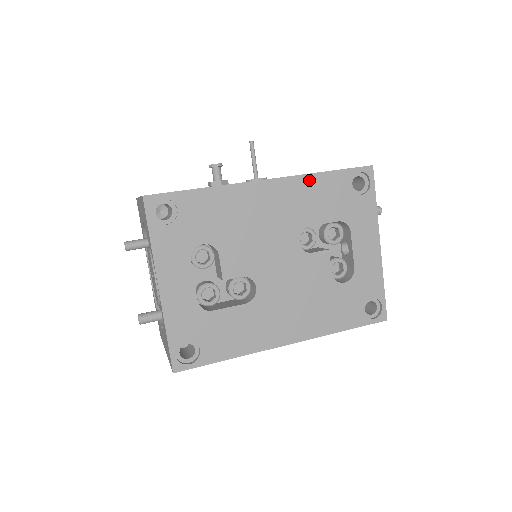
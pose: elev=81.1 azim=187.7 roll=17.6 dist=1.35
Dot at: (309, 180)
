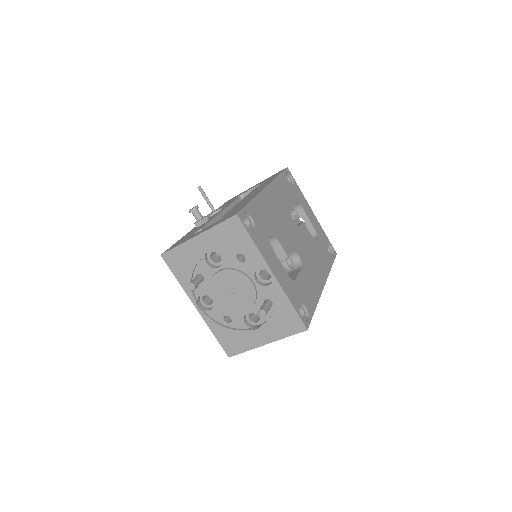
Dot at: (277, 182)
